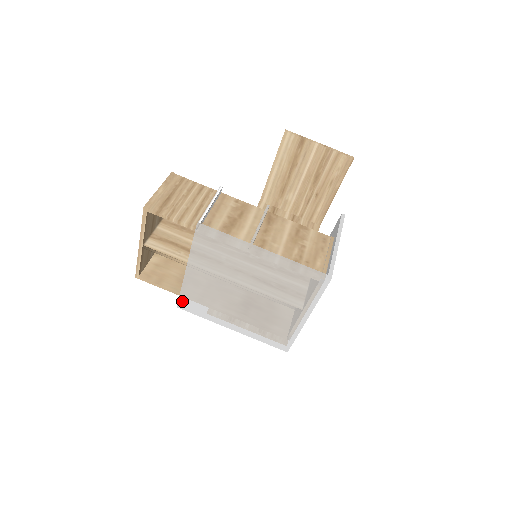
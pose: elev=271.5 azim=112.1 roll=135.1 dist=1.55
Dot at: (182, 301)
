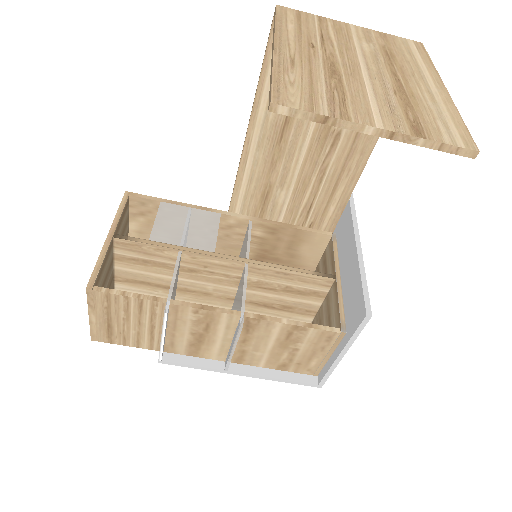
Dot at: occluded
